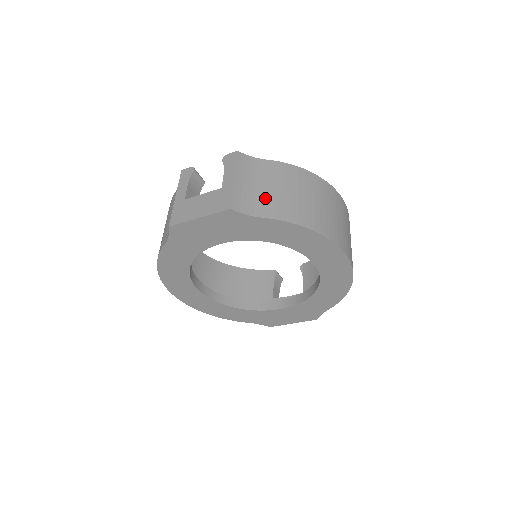
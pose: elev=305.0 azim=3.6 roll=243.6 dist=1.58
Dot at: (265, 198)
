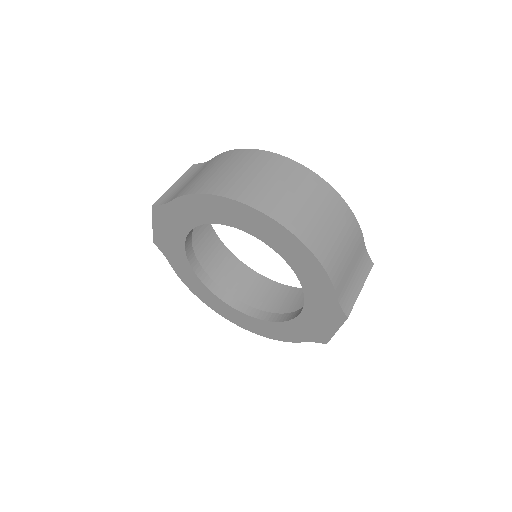
Dot at: (185, 186)
